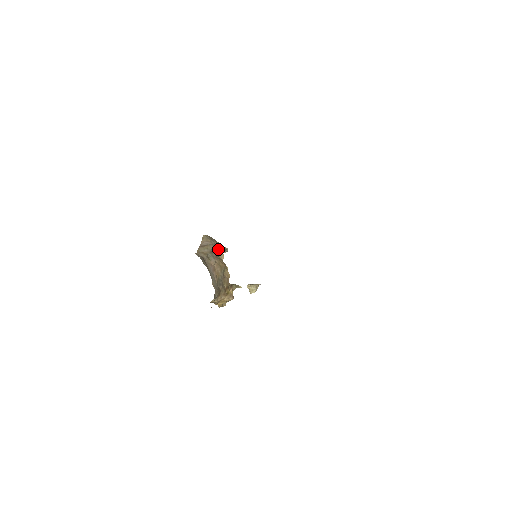
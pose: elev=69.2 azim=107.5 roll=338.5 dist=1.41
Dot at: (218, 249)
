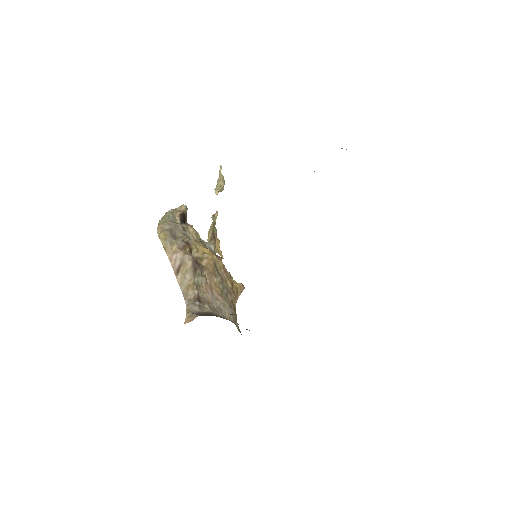
Dot at: (188, 240)
